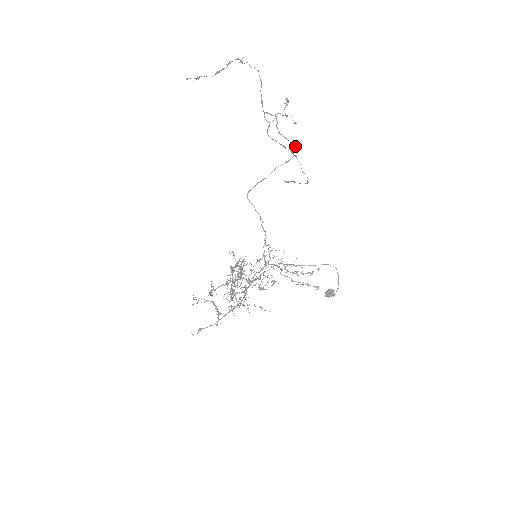
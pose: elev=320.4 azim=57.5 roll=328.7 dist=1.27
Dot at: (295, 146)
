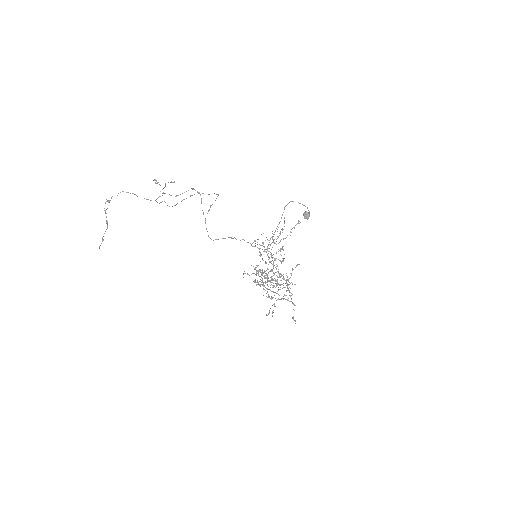
Dot at: (193, 189)
